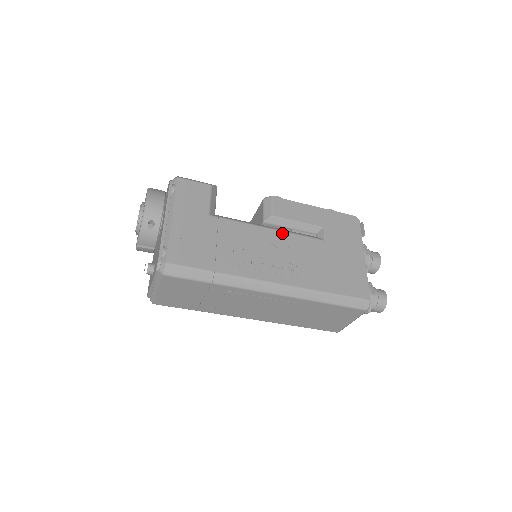
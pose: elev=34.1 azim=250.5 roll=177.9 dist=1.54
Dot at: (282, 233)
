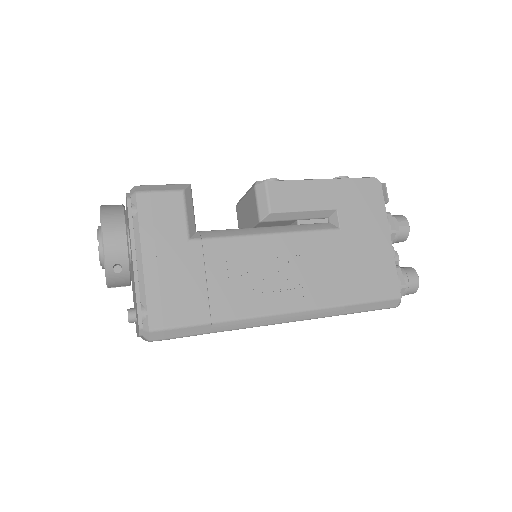
Dot at: (286, 236)
